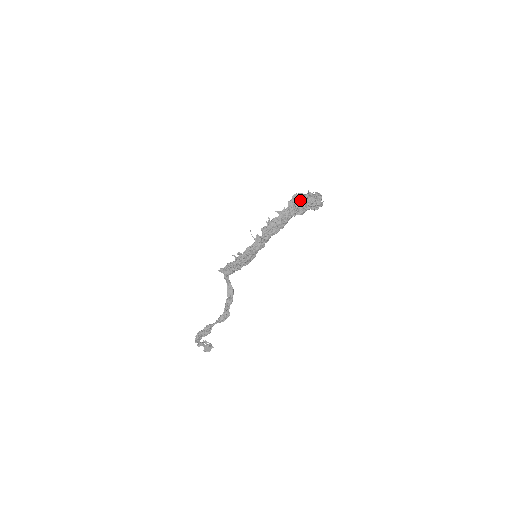
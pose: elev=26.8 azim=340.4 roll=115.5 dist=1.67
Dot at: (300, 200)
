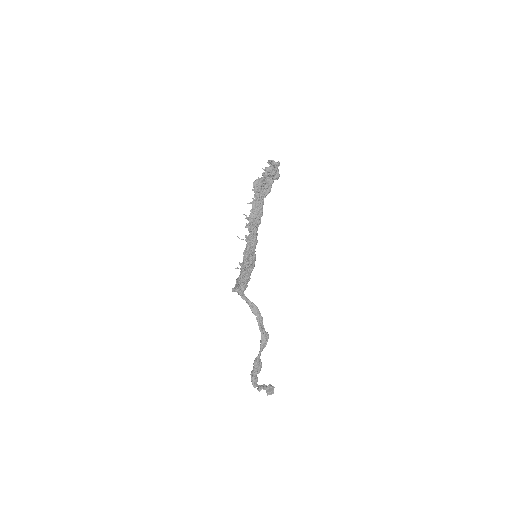
Dot at: (261, 181)
